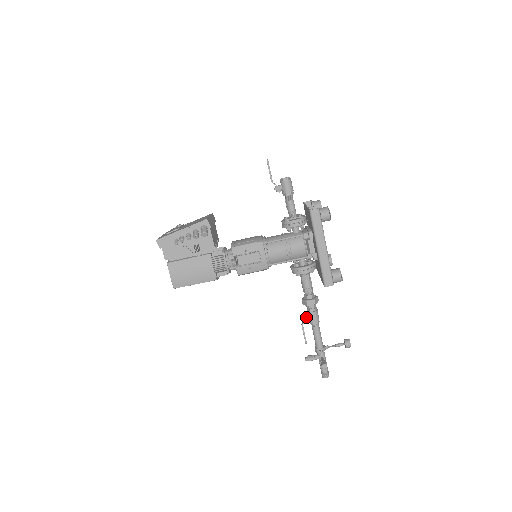
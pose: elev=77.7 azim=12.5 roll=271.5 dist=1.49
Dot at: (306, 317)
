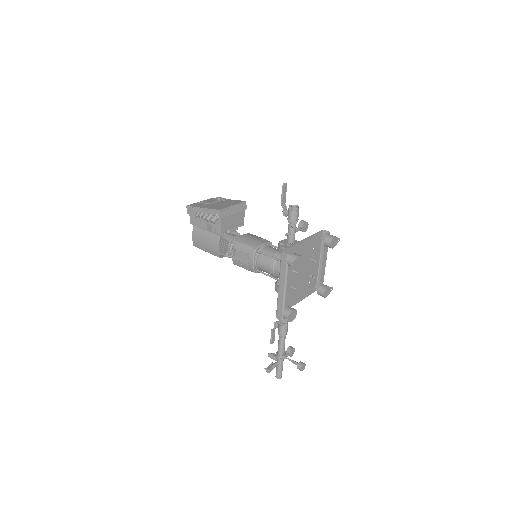
Dot at: (276, 325)
